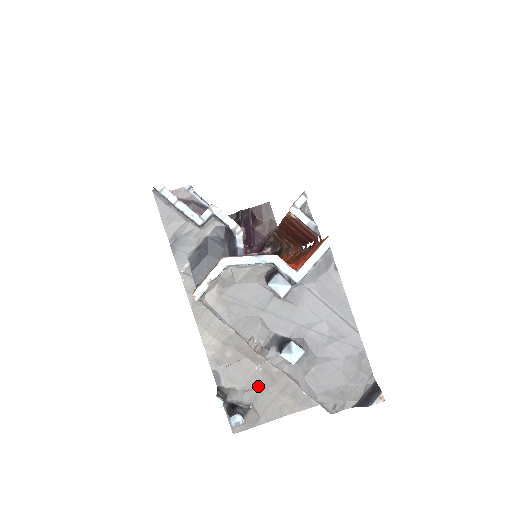
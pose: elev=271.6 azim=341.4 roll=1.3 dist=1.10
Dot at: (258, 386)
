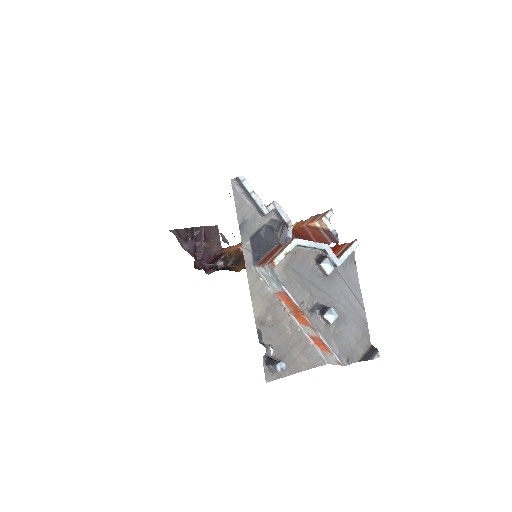
Dot at: (287, 346)
